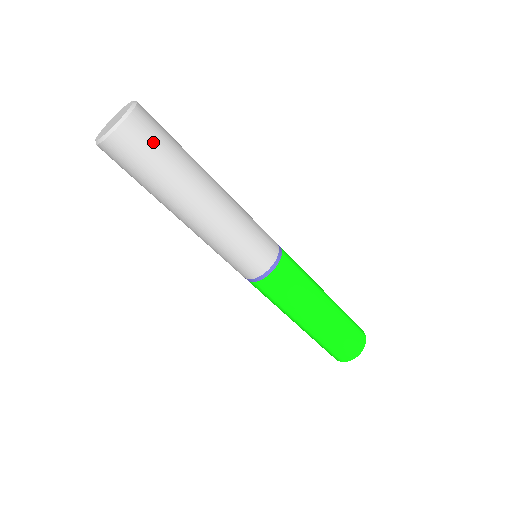
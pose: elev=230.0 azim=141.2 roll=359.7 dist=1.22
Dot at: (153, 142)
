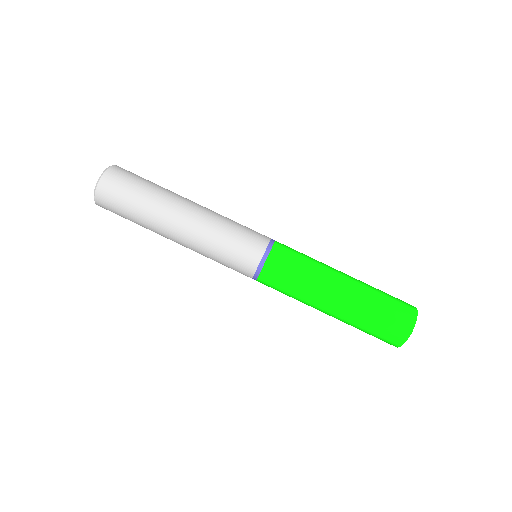
Dot at: (137, 176)
